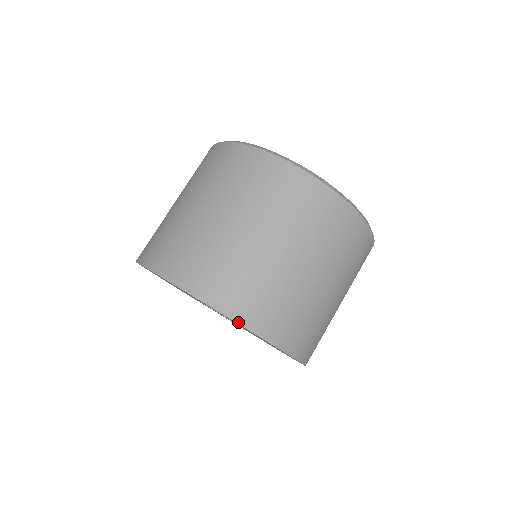
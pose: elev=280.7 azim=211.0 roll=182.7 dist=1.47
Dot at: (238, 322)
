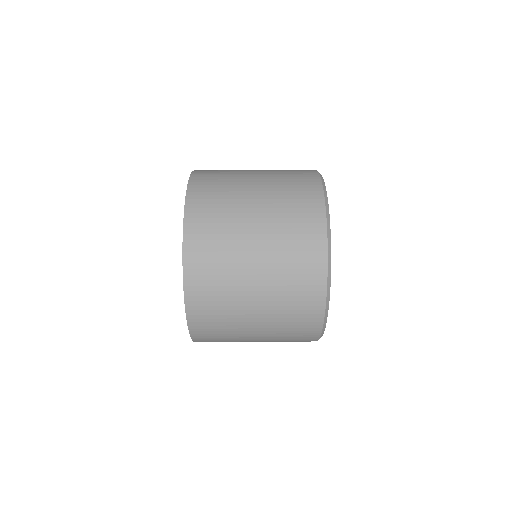
Dot at: (187, 193)
